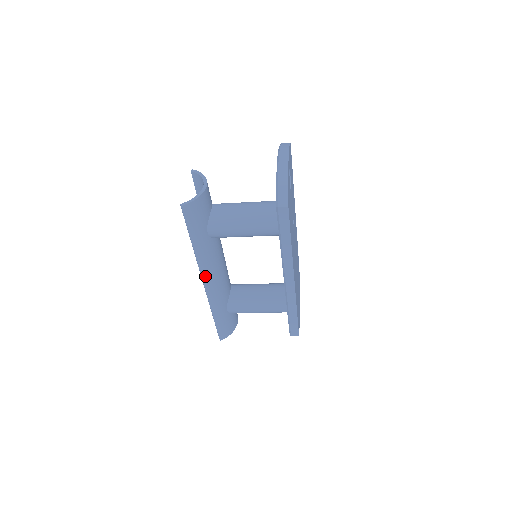
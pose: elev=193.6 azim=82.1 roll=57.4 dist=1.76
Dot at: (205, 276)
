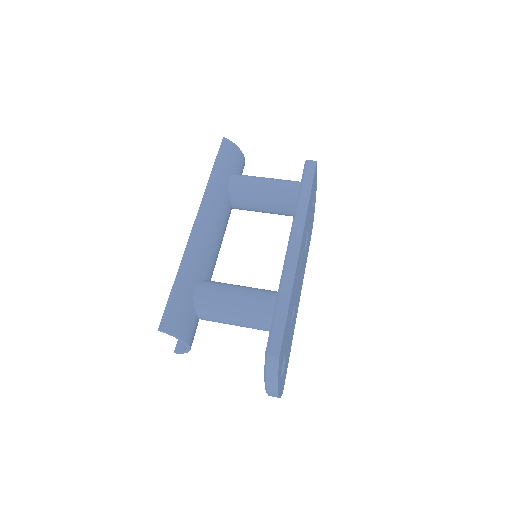
Dot at: occluded
